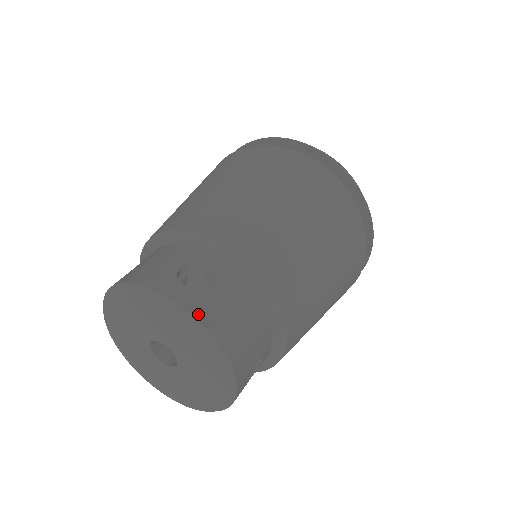
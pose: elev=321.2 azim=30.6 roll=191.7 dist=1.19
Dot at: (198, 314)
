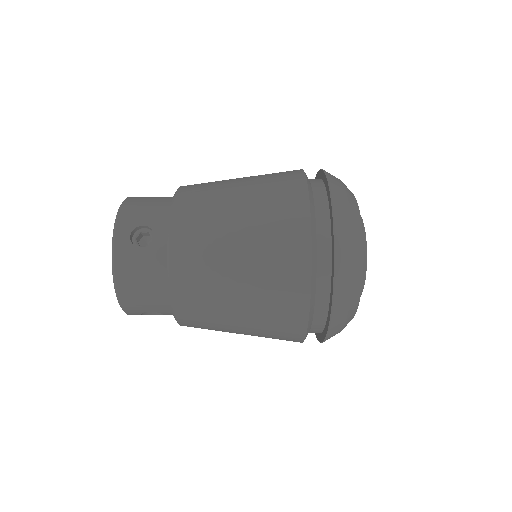
Dot at: occluded
